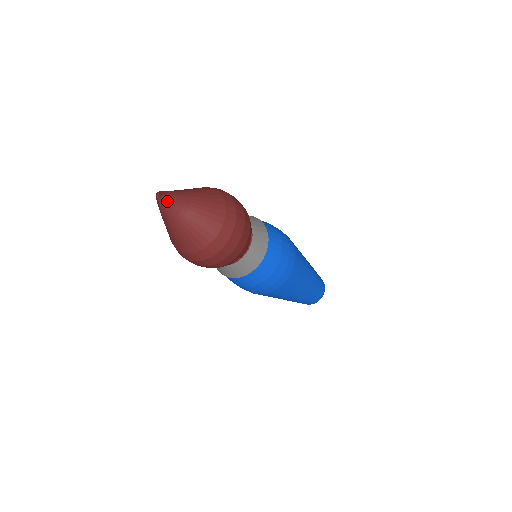
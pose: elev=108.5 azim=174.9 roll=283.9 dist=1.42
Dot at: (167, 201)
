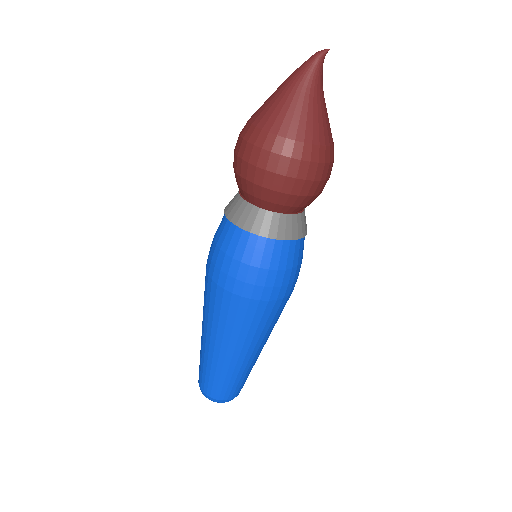
Dot at: (322, 67)
